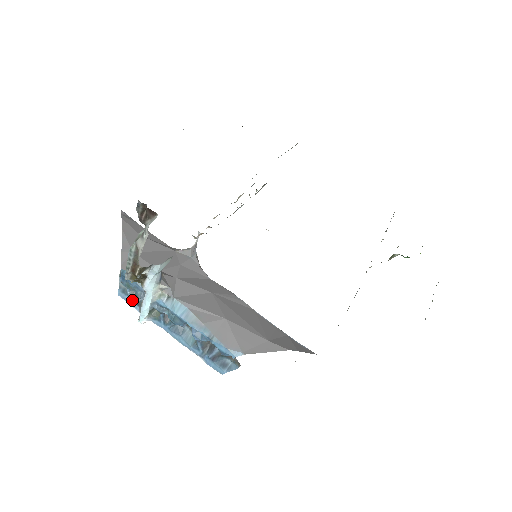
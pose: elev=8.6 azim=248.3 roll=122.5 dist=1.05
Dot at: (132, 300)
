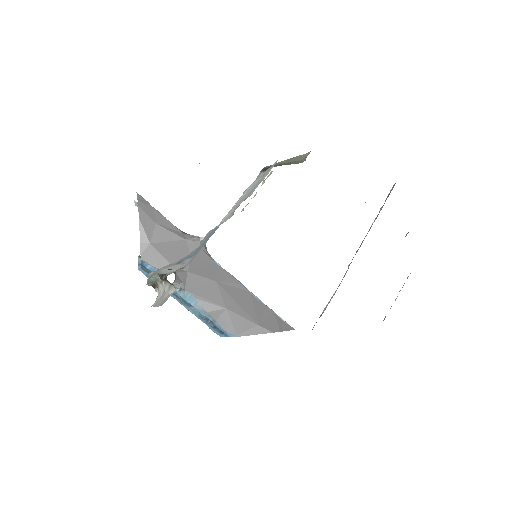
Dot at: occluded
